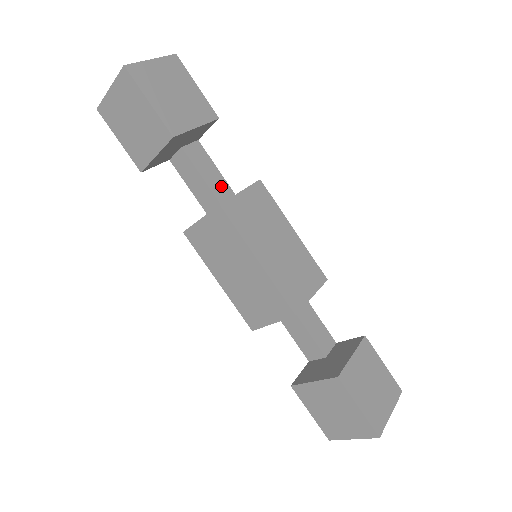
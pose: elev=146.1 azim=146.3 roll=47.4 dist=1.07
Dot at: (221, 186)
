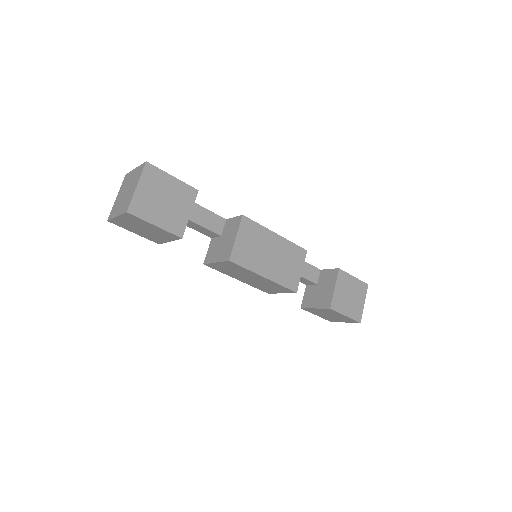
Dot at: (214, 221)
